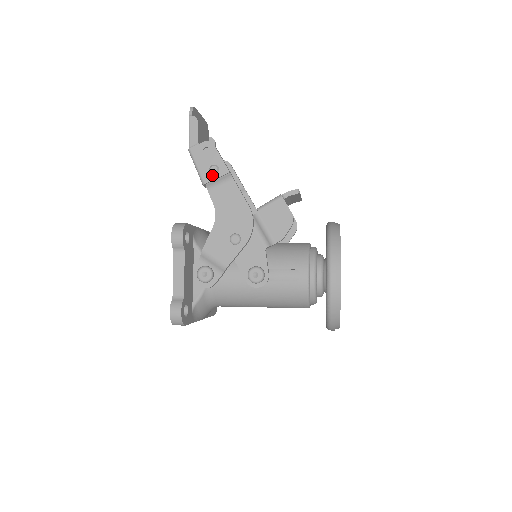
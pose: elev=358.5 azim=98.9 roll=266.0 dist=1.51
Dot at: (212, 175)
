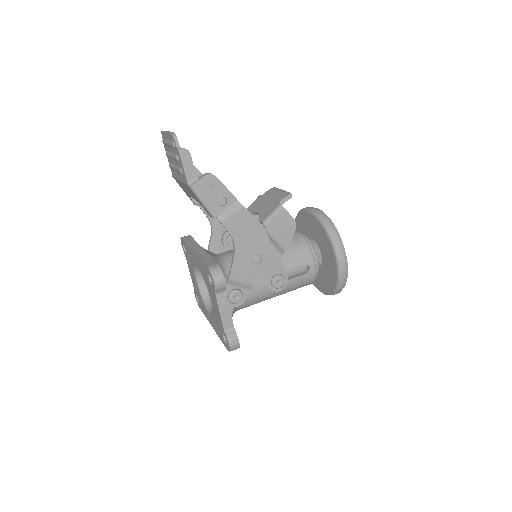
Dot at: (221, 207)
